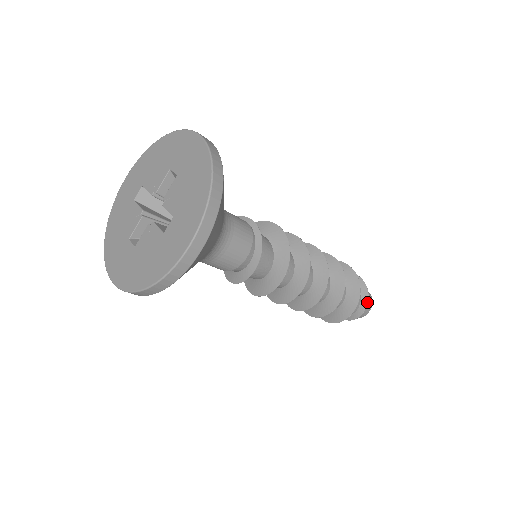
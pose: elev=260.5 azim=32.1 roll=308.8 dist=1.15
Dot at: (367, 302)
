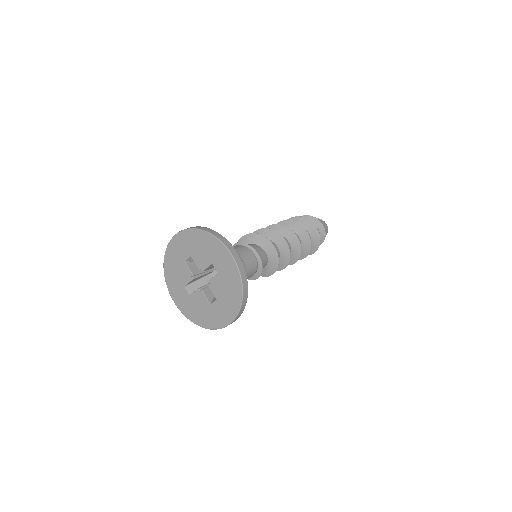
Dot at: (323, 241)
